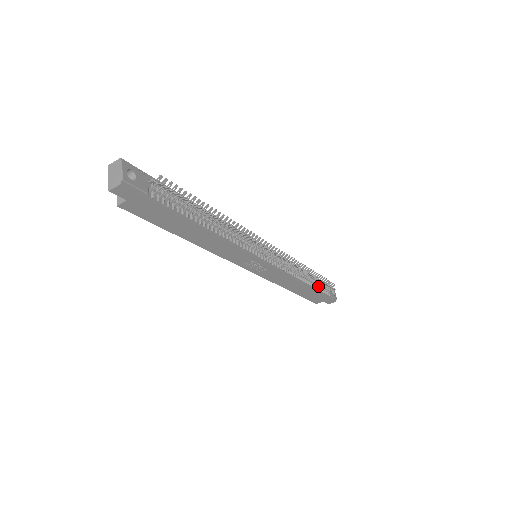
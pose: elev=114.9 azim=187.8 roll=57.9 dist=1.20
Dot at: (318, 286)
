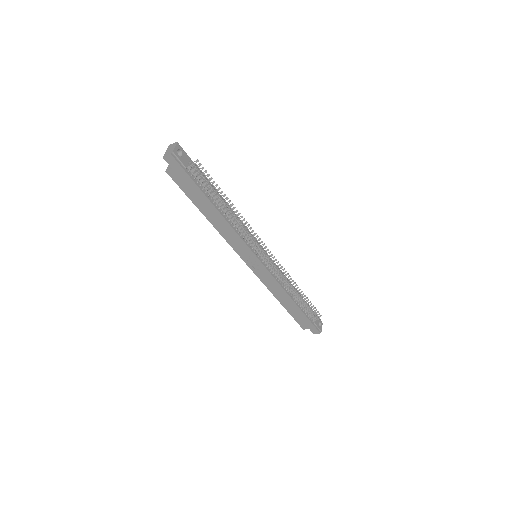
Dot at: (305, 309)
